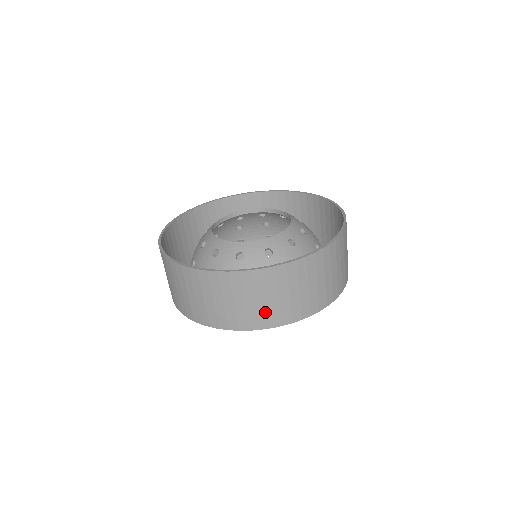
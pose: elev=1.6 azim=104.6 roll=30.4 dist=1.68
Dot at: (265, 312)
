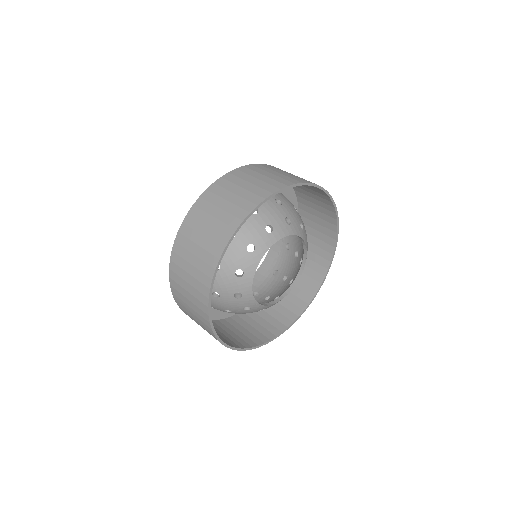
Dot at: occluded
